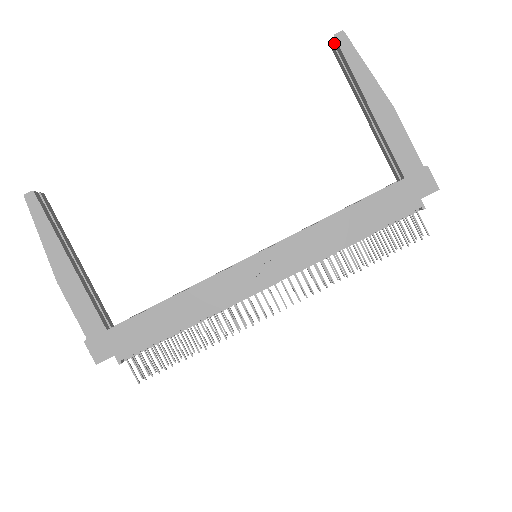
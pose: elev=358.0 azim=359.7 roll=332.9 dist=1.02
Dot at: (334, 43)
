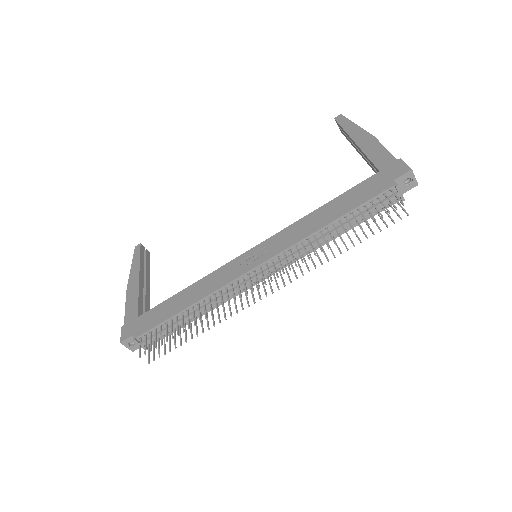
Dot at: (337, 124)
